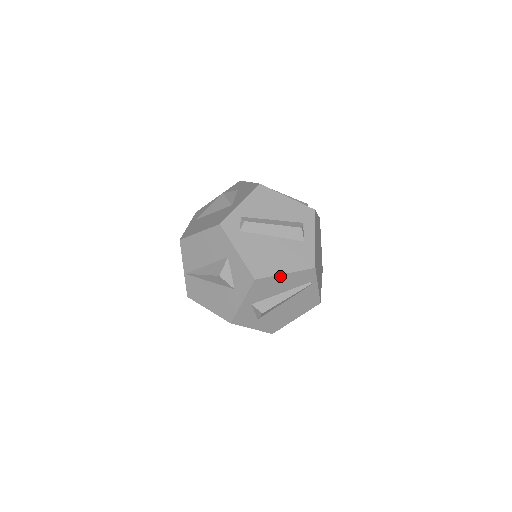
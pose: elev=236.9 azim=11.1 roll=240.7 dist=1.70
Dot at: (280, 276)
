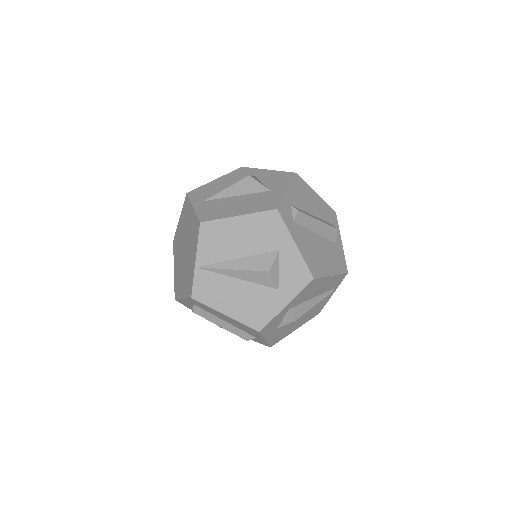
Dot at: (327, 278)
